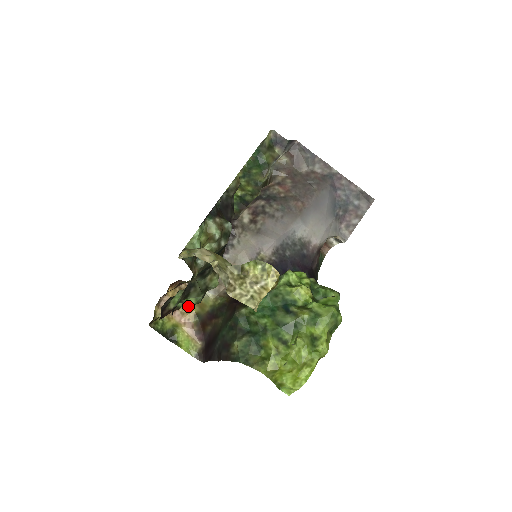
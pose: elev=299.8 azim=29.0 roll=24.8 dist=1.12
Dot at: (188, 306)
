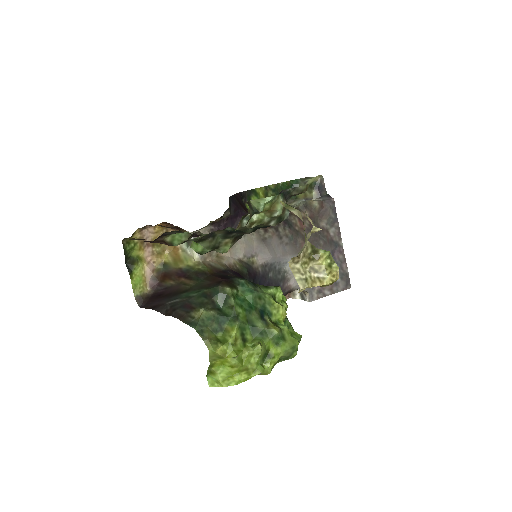
Dot at: (162, 251)
